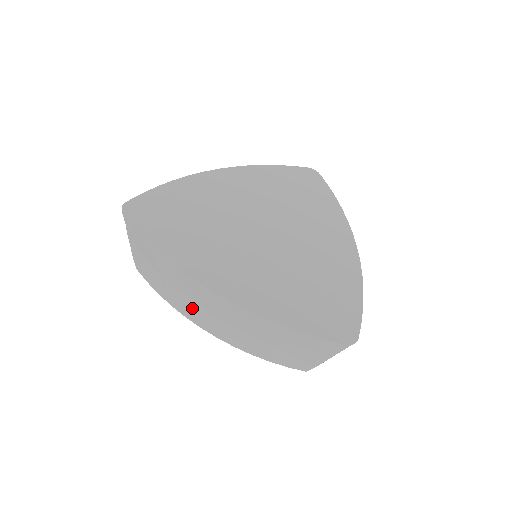
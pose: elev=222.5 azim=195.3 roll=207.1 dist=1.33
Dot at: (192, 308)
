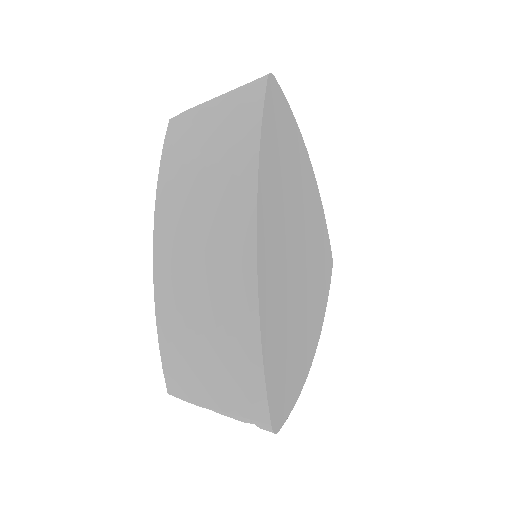
Dot at: occluded
